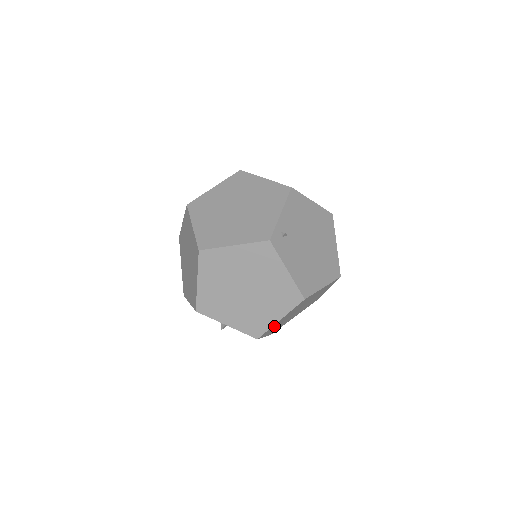
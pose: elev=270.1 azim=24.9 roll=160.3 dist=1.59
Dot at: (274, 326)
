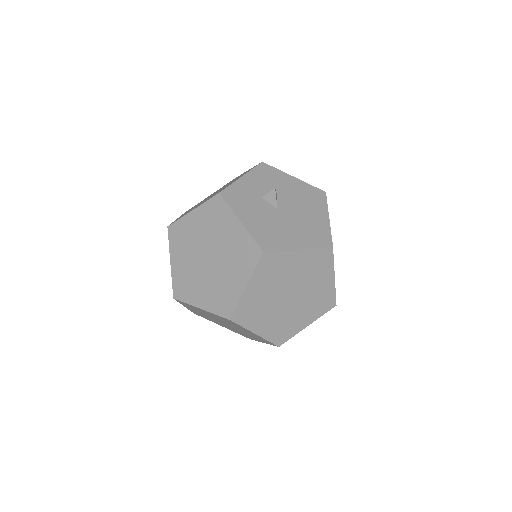
Dot at: occluded
